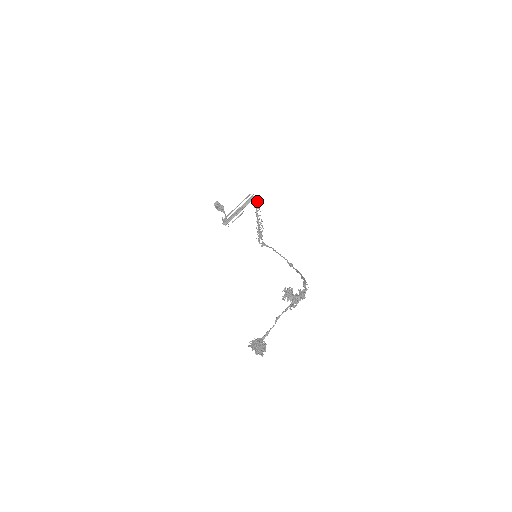
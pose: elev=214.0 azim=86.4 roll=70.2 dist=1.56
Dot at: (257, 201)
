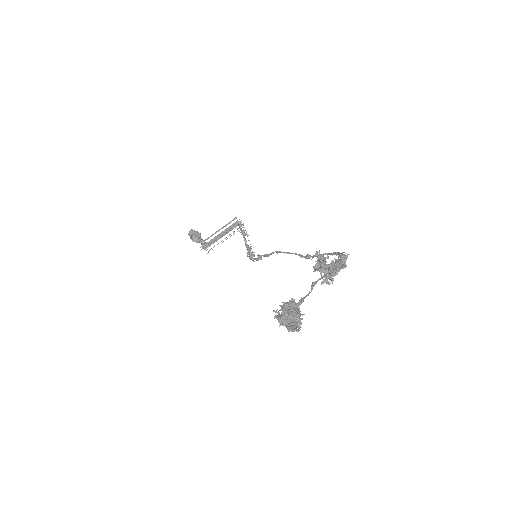
Dot at: (244, 227)
